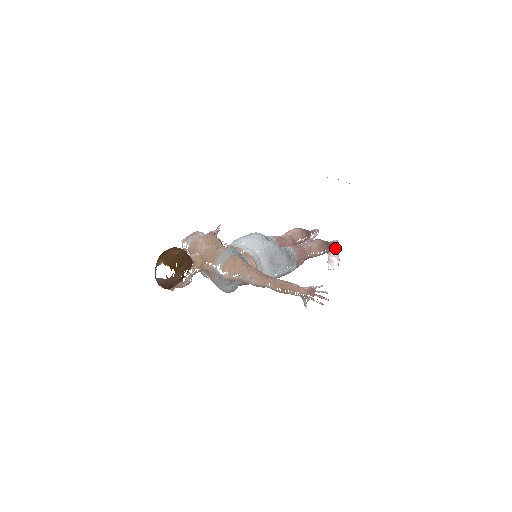
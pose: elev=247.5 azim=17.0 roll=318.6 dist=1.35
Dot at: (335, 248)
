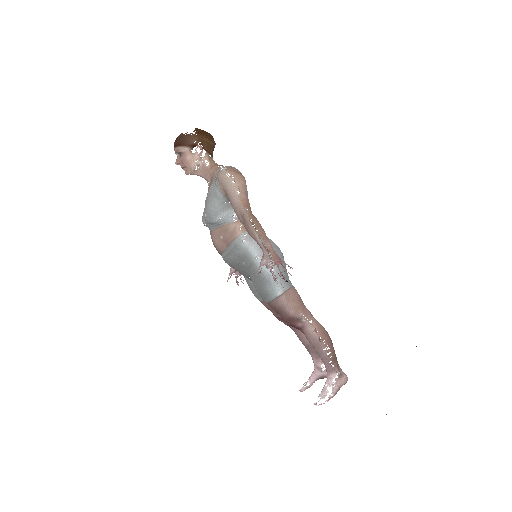
Dot at: (339, 377)
